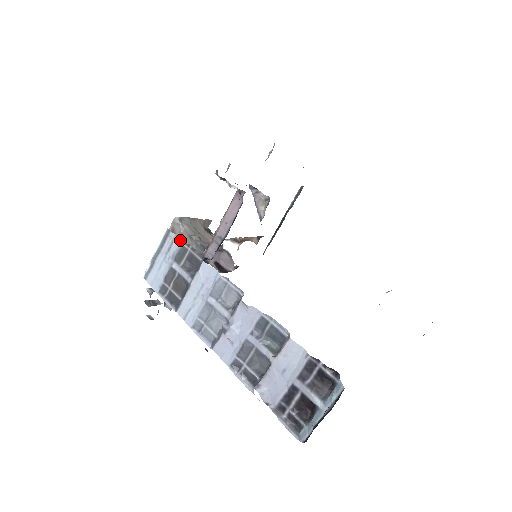
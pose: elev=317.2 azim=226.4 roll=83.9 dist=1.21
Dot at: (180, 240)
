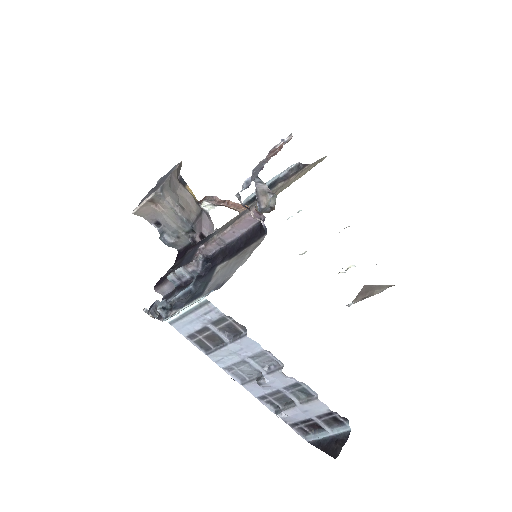
Dot at: (222, 313)
